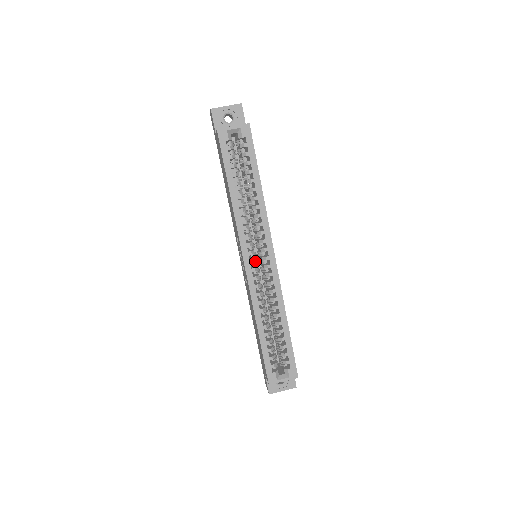
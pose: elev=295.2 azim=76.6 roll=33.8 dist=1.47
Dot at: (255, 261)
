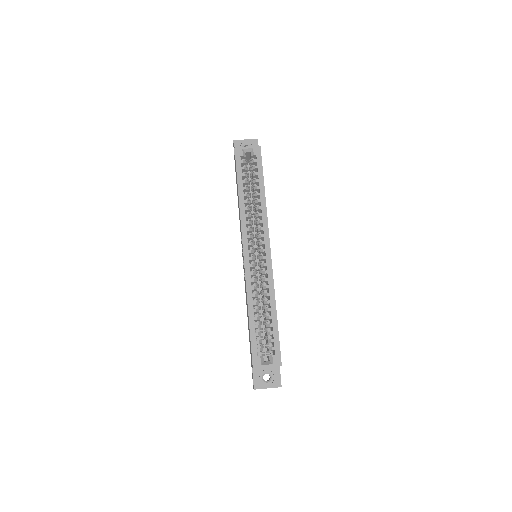
Dot at: (253, 252)
